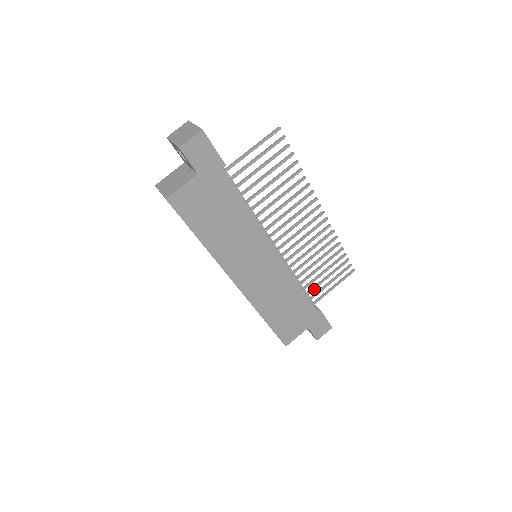
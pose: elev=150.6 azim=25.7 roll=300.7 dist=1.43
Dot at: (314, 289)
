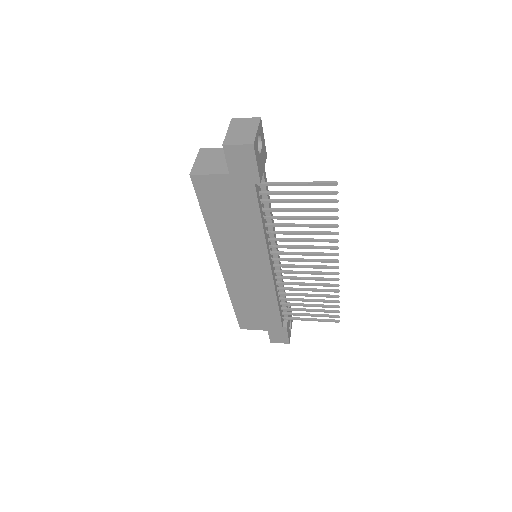
Dot at: (292, 310)
